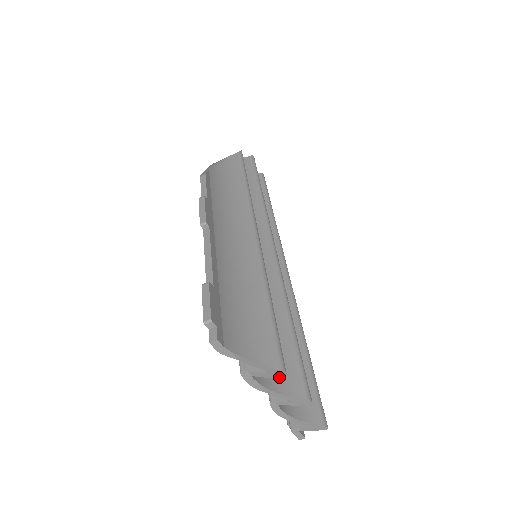
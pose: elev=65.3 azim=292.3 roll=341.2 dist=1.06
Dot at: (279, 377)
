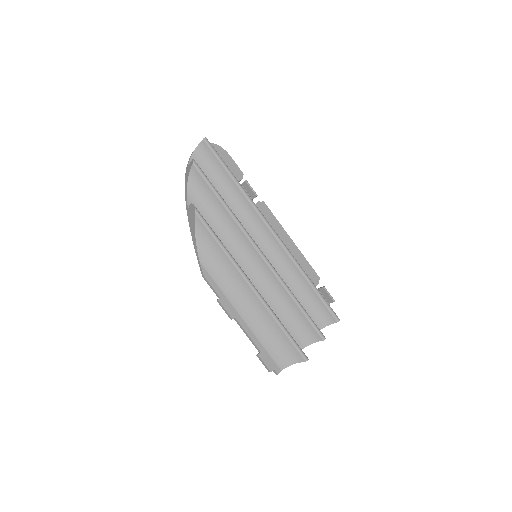
Dot at: (307, 337)
